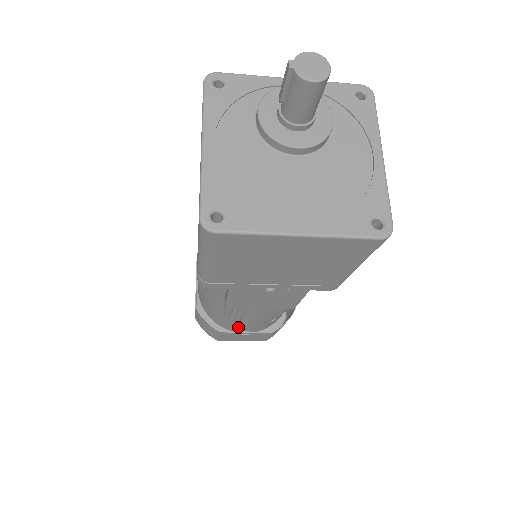
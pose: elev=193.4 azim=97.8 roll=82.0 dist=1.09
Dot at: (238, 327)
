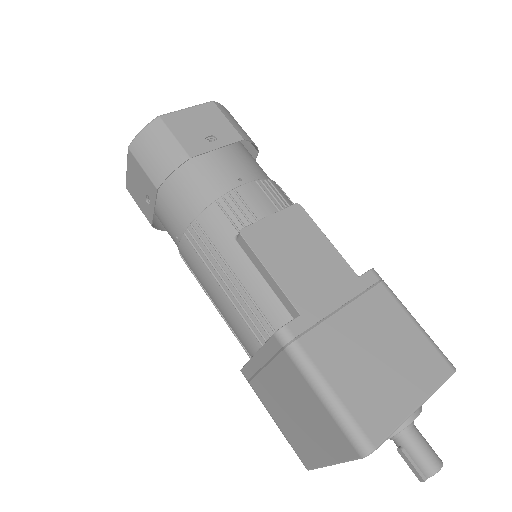
Dot at: occluded
